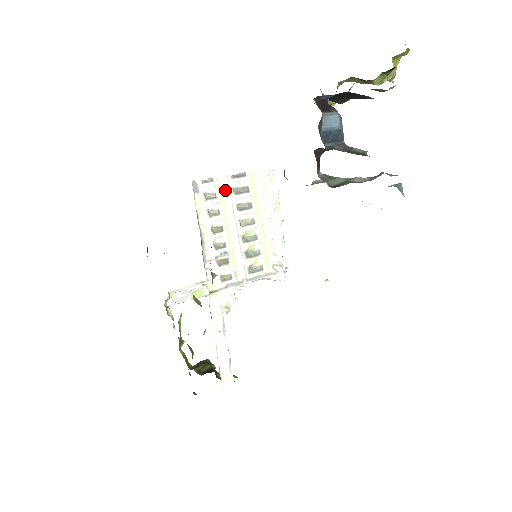
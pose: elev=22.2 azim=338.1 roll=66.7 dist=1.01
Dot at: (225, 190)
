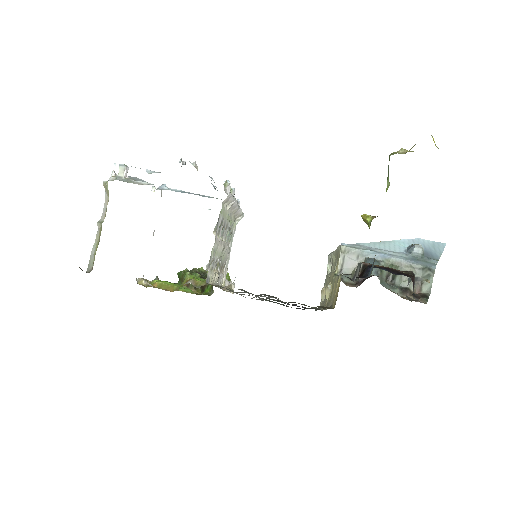
Dot at: (216, 248)
